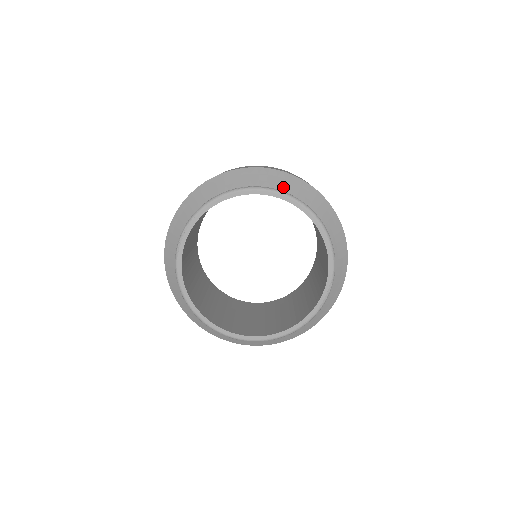
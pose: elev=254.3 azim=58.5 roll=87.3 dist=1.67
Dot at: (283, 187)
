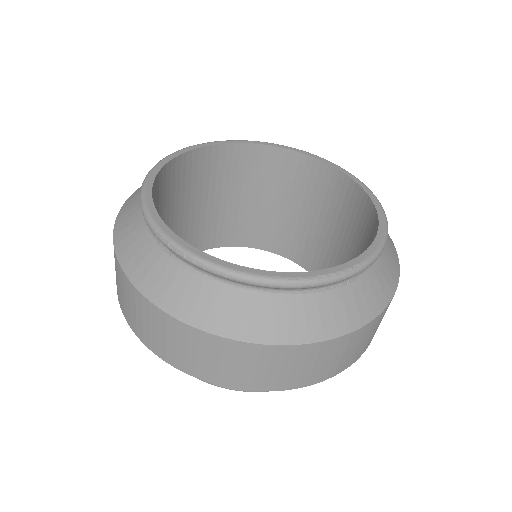
Dot at: occluded
